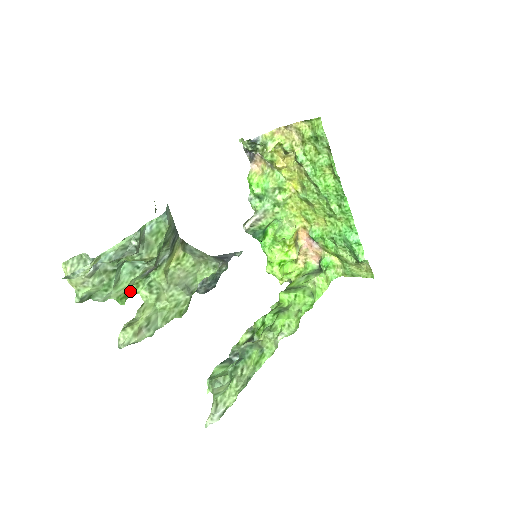
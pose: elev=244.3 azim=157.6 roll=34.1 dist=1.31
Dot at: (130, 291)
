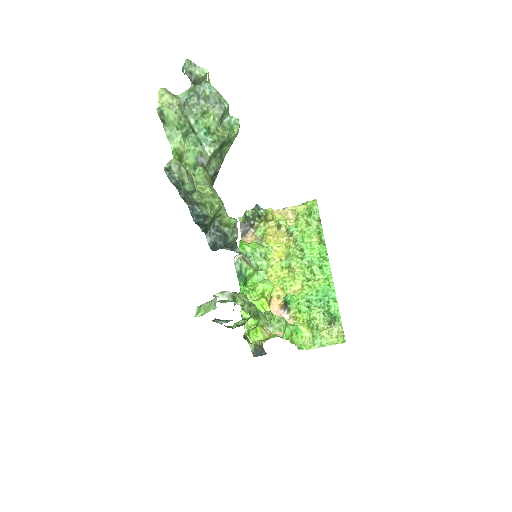
Dot at: occluded
